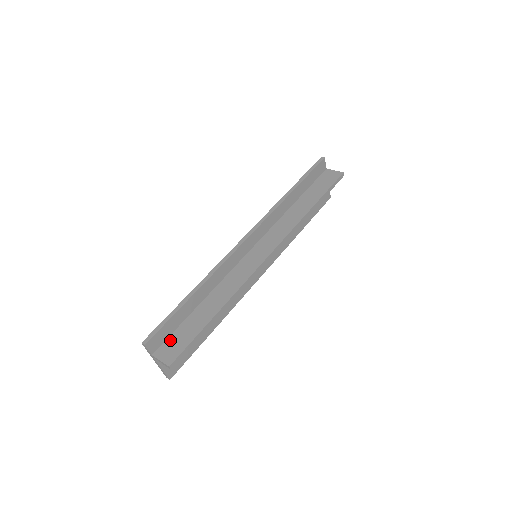
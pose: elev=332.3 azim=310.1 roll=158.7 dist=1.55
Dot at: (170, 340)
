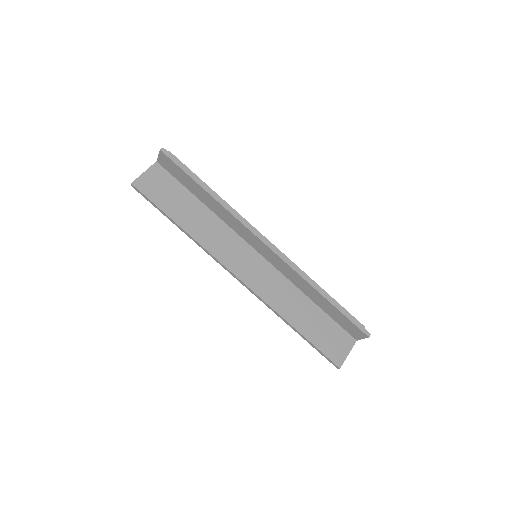
Dot at: occluded
